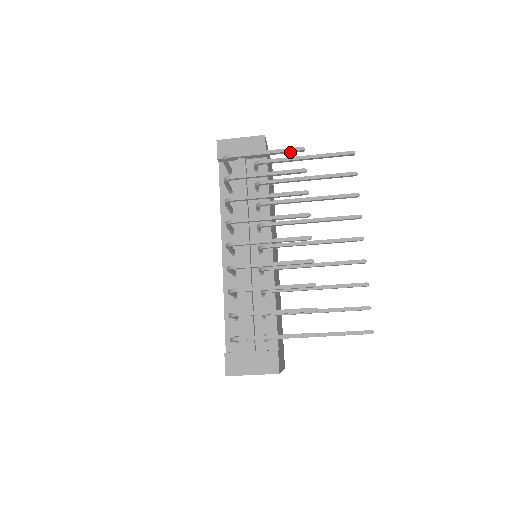
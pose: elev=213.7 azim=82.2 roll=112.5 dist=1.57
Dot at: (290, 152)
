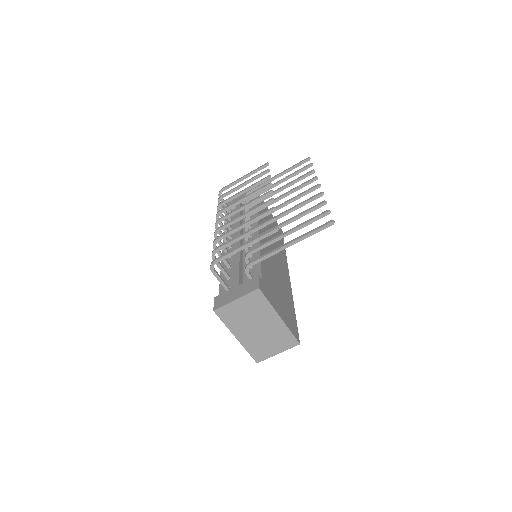
Dot at: occluded
